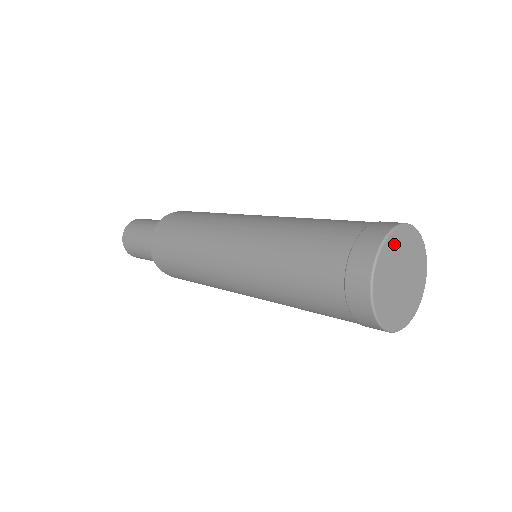
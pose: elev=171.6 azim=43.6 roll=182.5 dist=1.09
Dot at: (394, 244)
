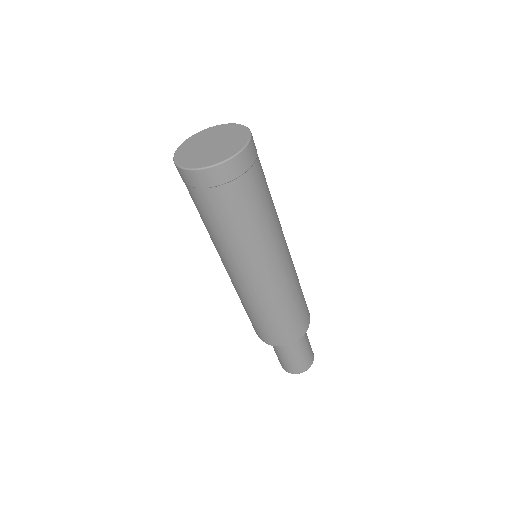
Dot at: (221, 129)
